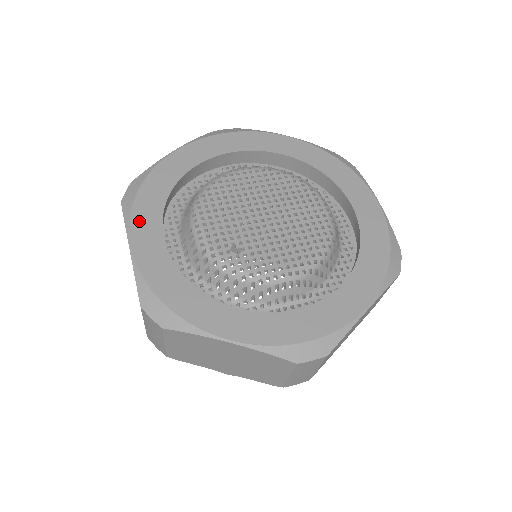
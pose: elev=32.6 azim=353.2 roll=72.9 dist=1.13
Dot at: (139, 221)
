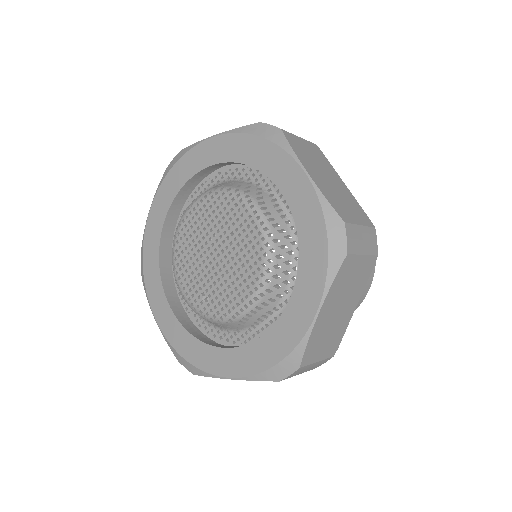
Dot at: (152, 294)
